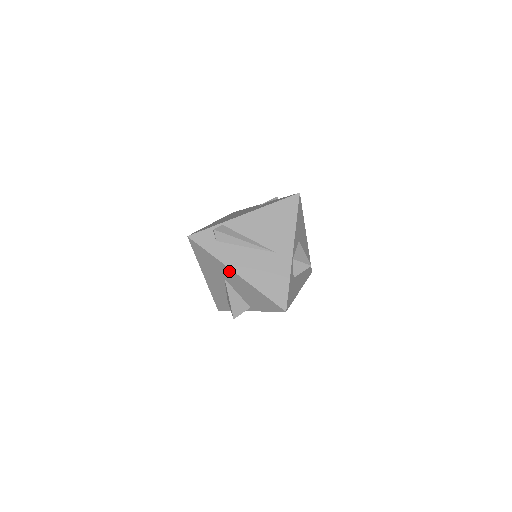
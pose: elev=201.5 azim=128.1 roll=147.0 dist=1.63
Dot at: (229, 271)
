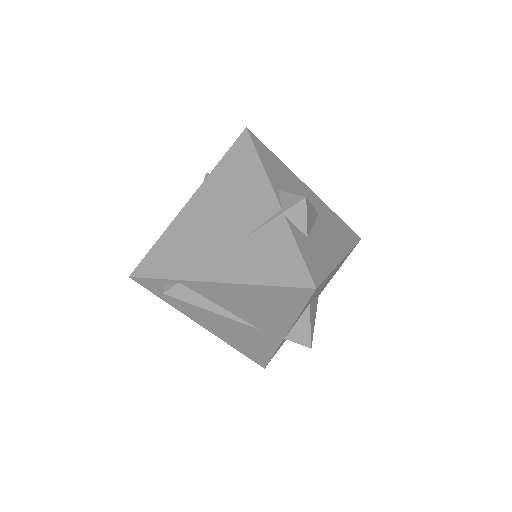
Dot at: occluded
